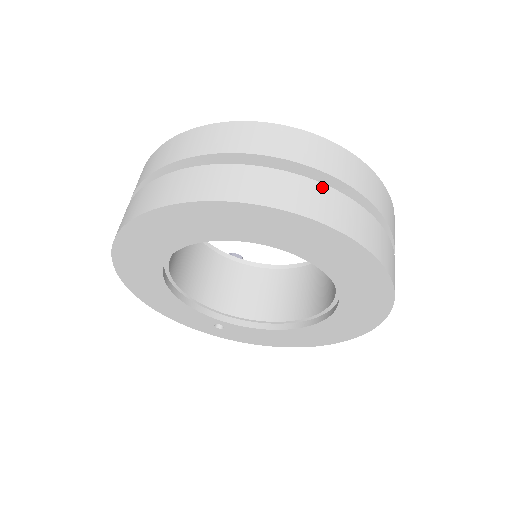
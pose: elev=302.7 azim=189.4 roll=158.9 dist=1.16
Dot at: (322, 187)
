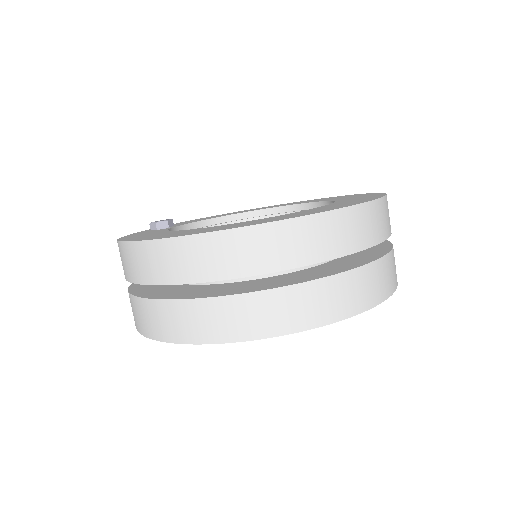
Dot at: occluded
